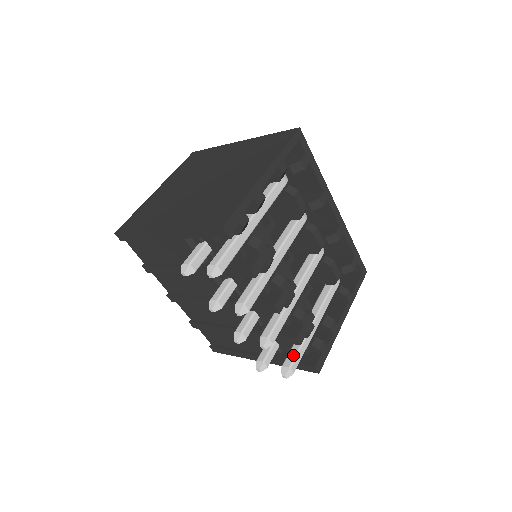
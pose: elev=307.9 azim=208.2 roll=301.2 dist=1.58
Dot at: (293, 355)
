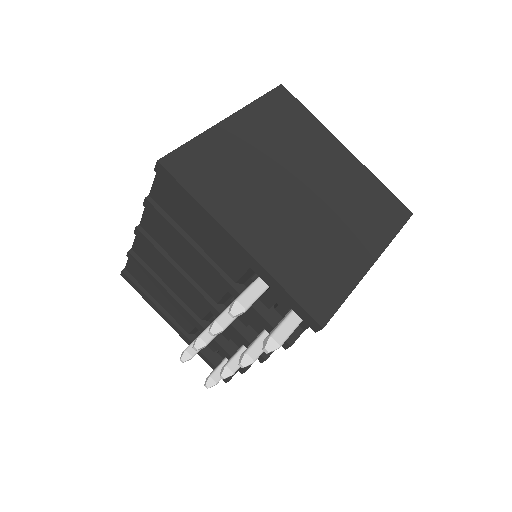
Dot at: occluded
